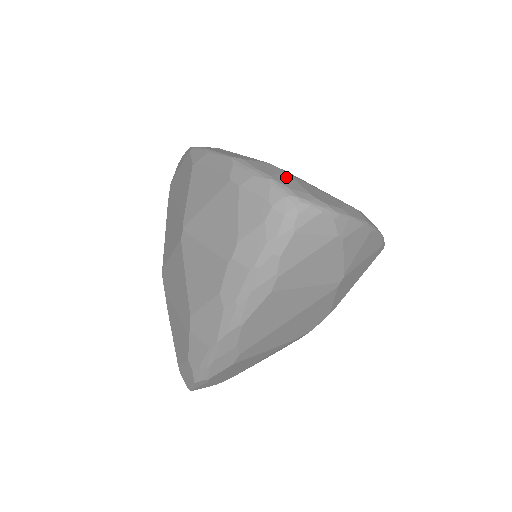
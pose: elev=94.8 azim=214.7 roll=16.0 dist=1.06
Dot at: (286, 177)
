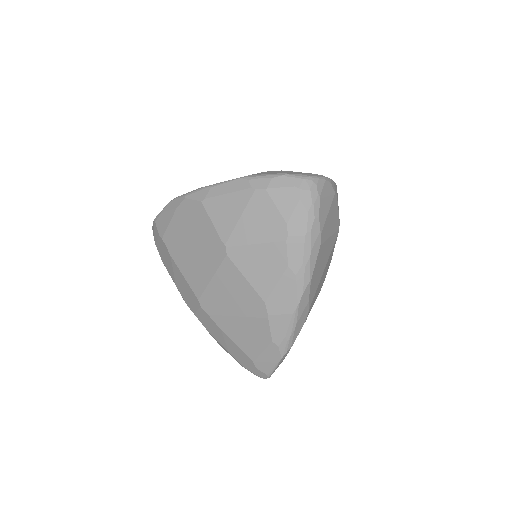
Dot at: (288, 172)
